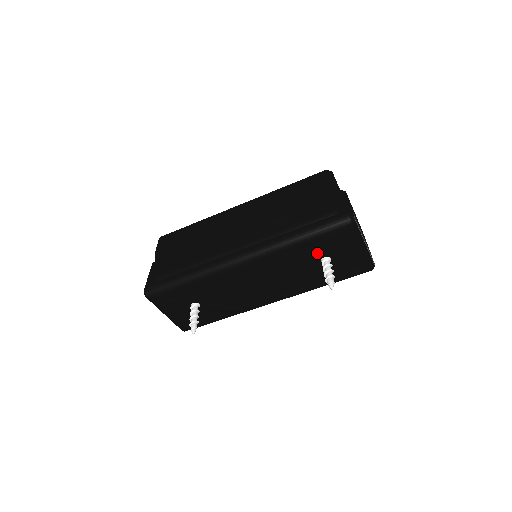
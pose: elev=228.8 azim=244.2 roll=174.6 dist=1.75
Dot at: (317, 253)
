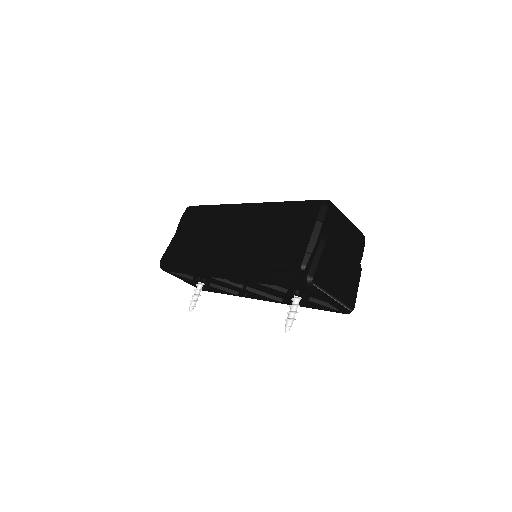
Dot at: (288, 289)
